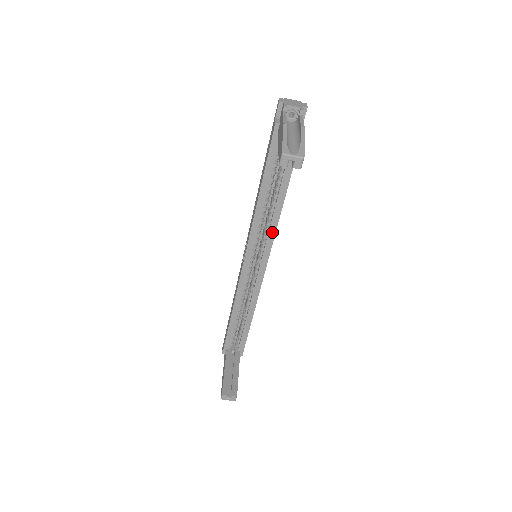
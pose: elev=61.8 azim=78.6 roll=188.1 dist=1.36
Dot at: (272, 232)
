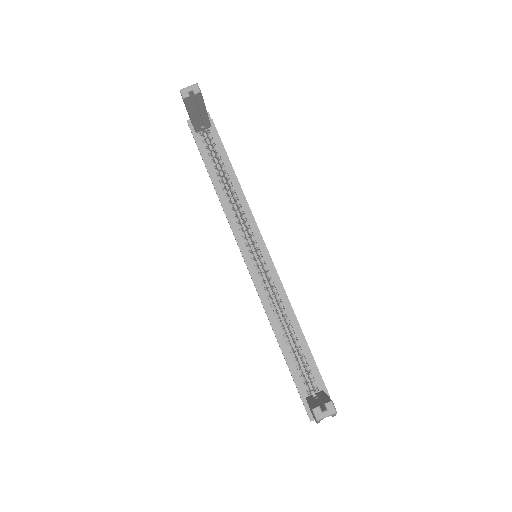
Dot at: (249, 215)
